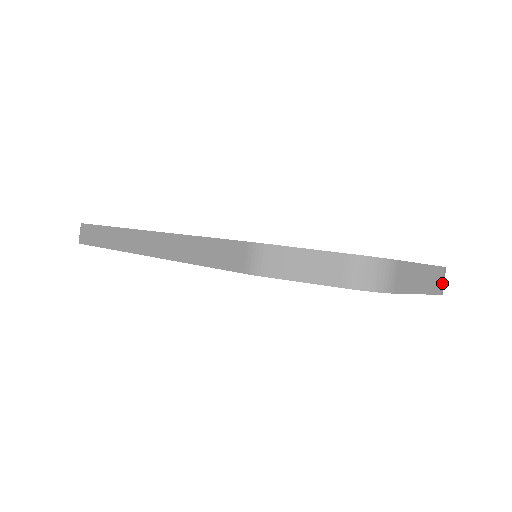
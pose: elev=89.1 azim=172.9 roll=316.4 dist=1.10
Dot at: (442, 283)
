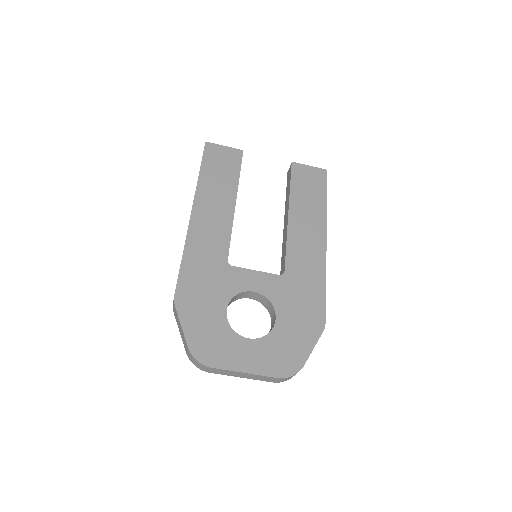
Dot at: (277, 381)
